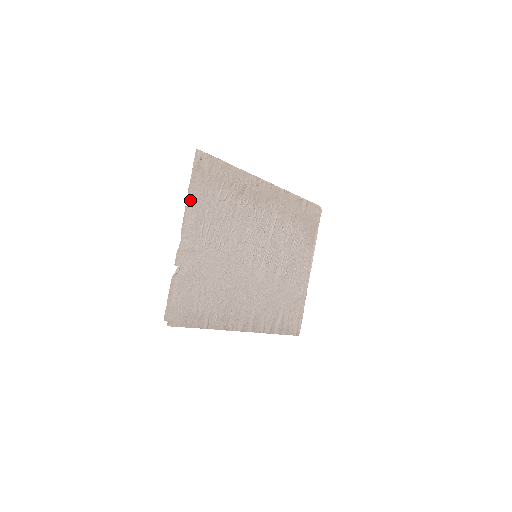
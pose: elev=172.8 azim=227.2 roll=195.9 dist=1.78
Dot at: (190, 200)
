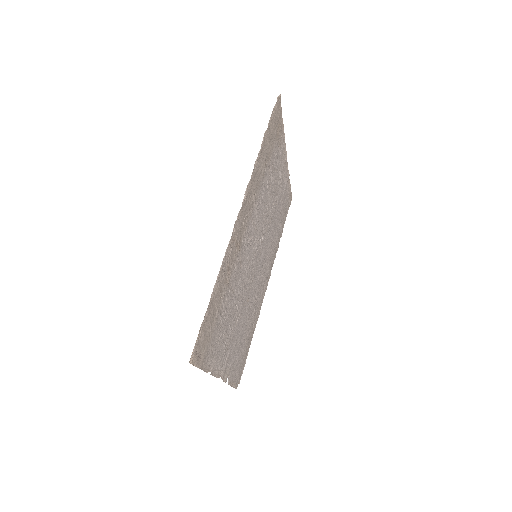
Dot at: (209, 367)
